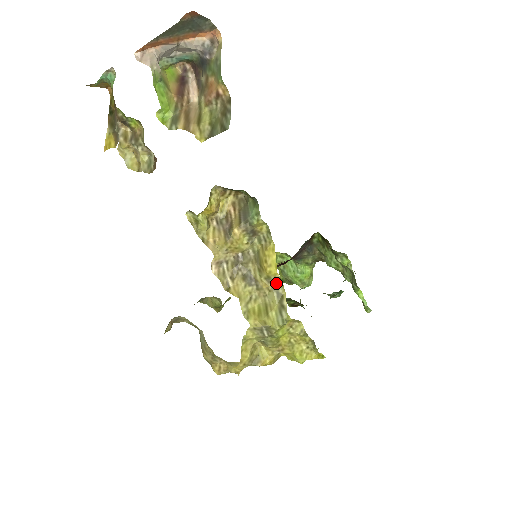
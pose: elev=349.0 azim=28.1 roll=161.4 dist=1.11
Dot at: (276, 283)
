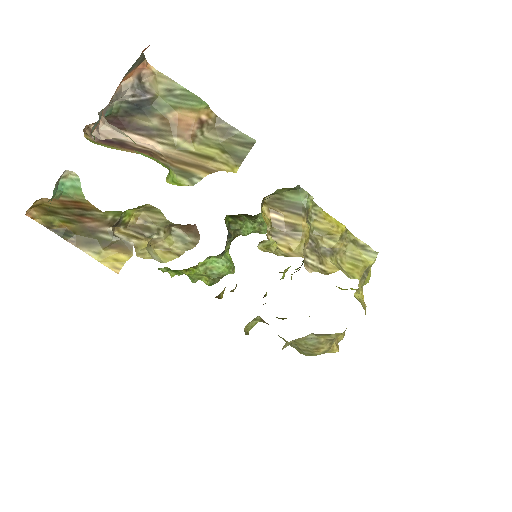
Dot at: (346, 236)
